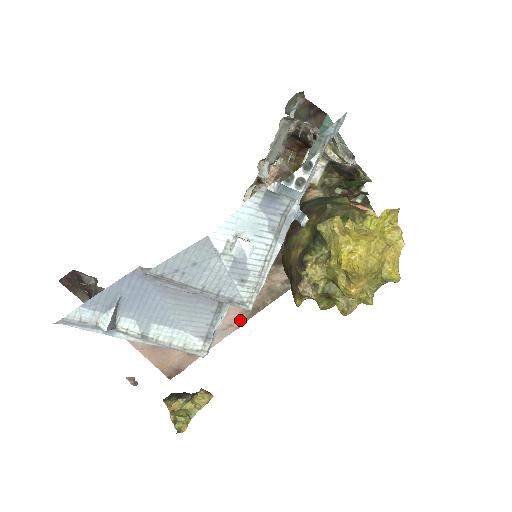
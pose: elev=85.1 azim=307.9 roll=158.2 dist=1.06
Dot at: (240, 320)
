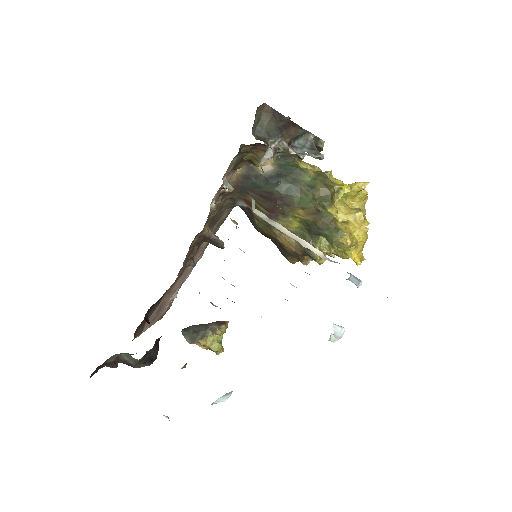
Dot at: (201, 254)
